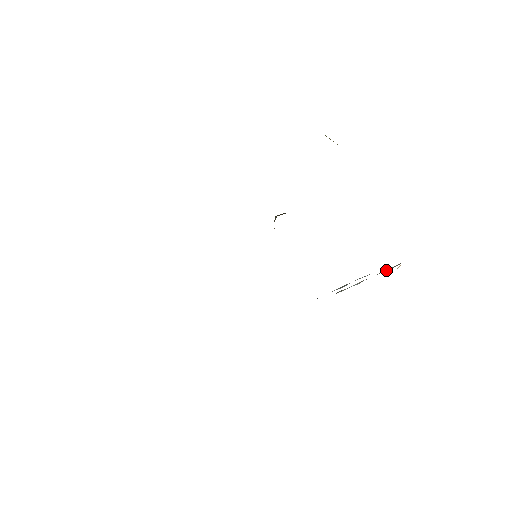
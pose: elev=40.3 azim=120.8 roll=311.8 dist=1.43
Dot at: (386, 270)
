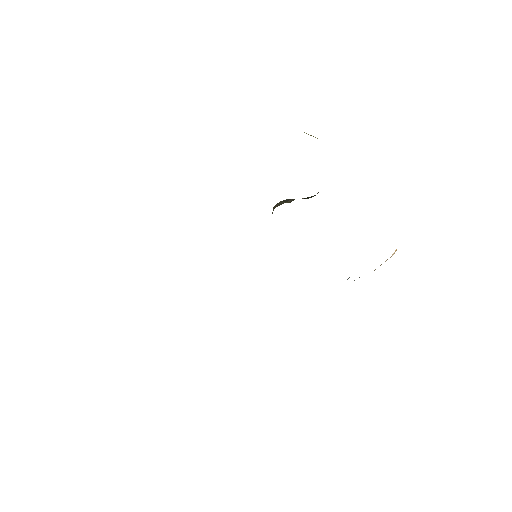
Dot at: occluded
